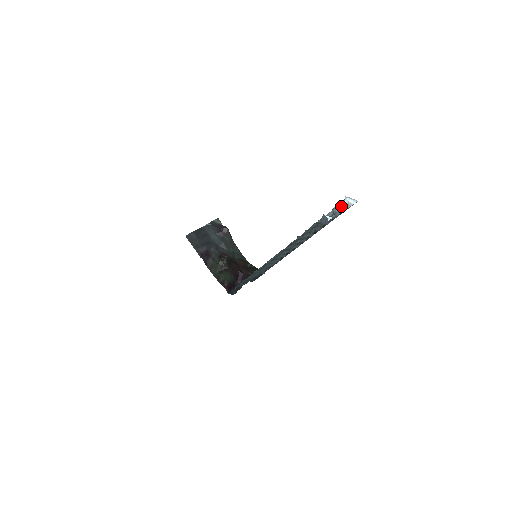
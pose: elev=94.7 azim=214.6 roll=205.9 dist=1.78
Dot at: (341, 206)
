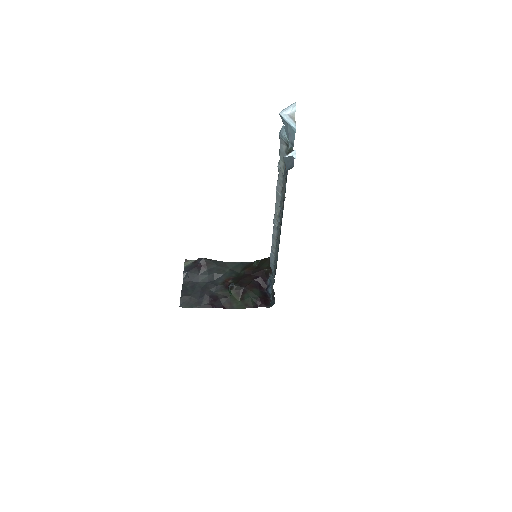
Dot at: (286, 128)
